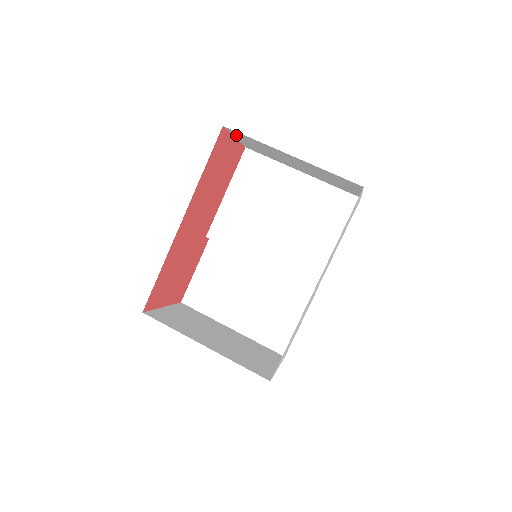
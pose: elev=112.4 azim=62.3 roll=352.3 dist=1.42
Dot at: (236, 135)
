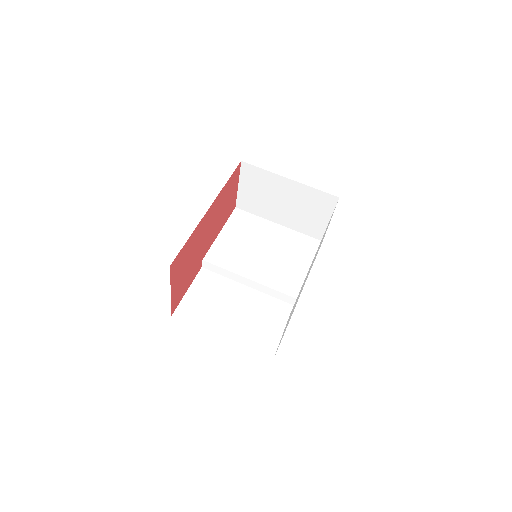
Dot at: (244, 176)
